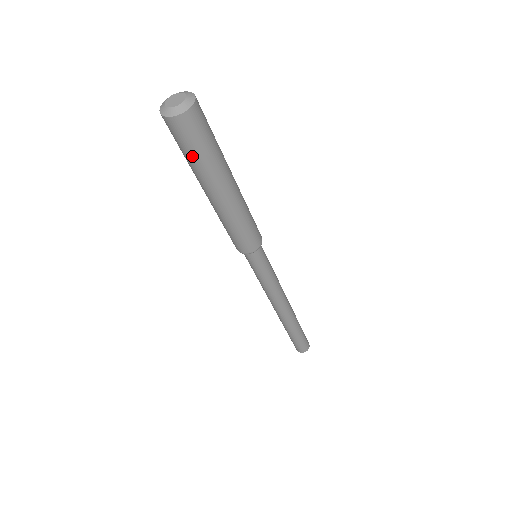
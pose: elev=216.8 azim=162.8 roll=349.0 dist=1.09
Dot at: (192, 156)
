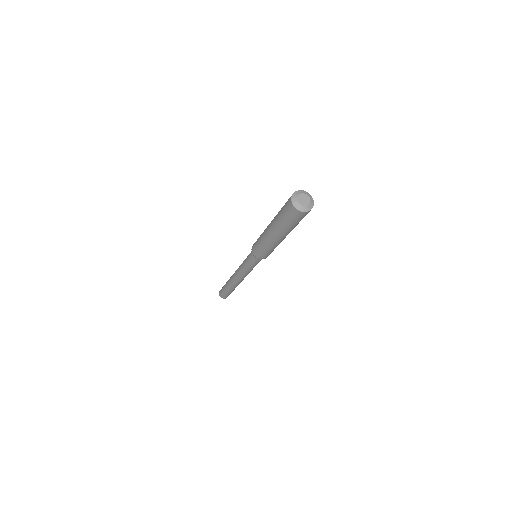
Dot at: (295, 224)
